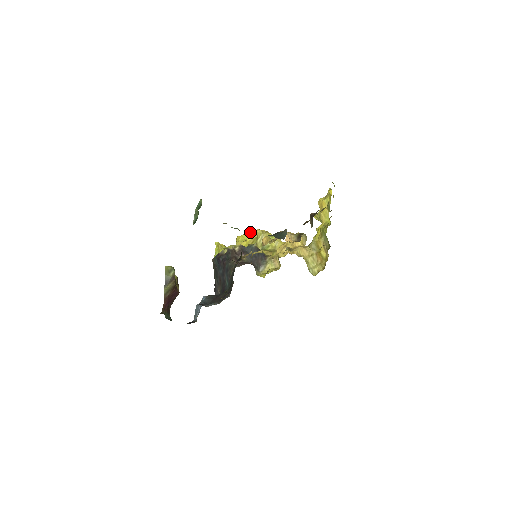
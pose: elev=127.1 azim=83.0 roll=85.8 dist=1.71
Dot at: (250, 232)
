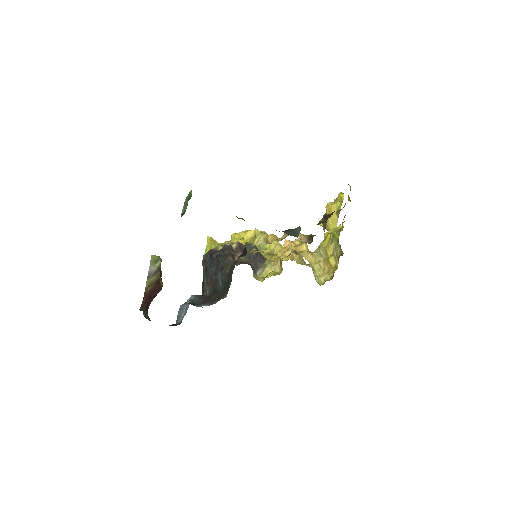
Dot at: (248, 230)
